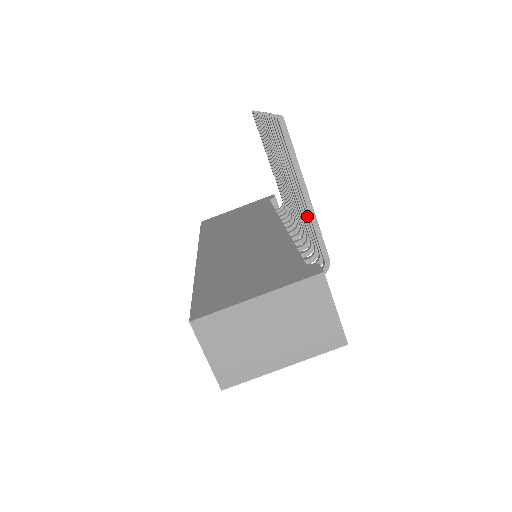
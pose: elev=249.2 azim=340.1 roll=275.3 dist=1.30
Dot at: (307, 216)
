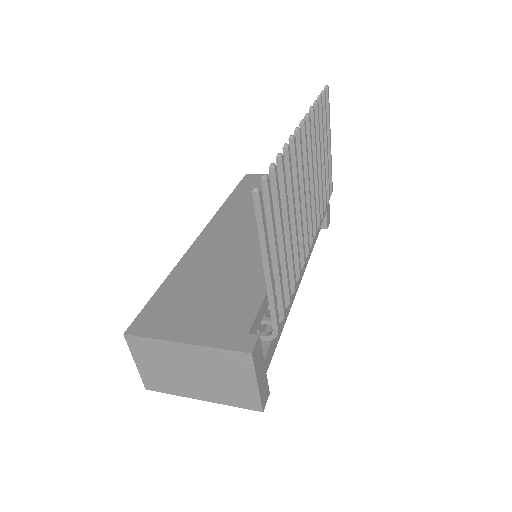
Dot at: (274, 279)
